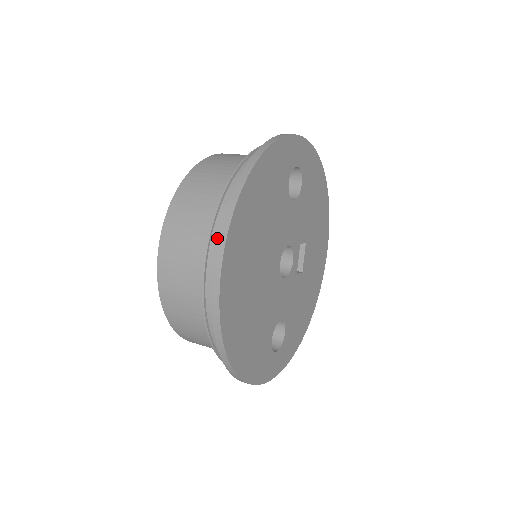
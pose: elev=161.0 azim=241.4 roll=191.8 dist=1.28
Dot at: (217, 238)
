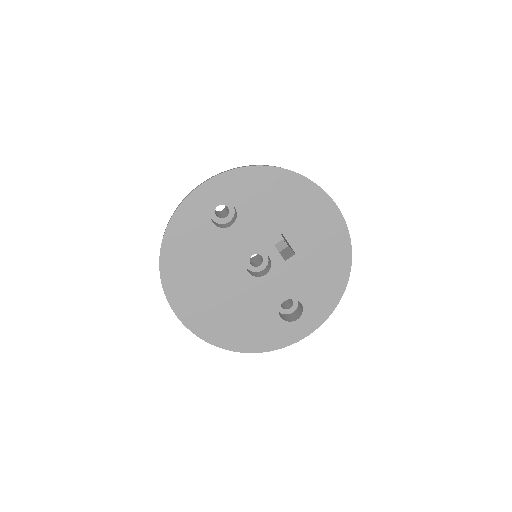
Dot at: occluded
